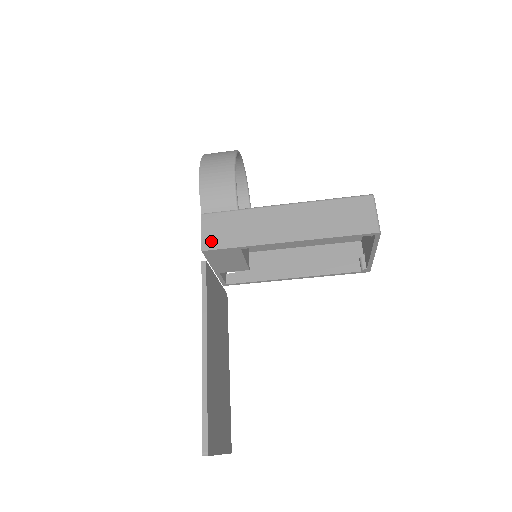
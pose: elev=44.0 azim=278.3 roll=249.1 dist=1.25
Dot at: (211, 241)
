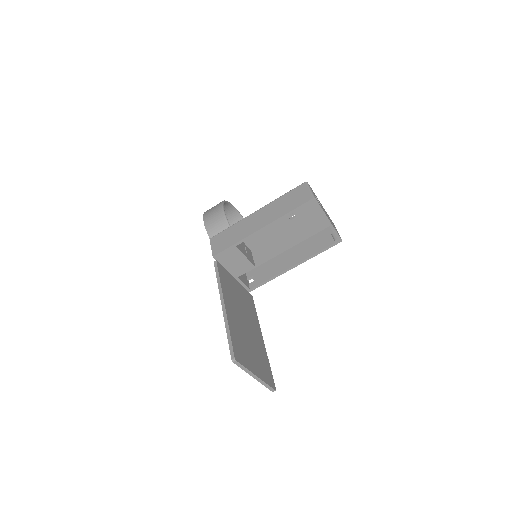
Dot at: (217, 249)
